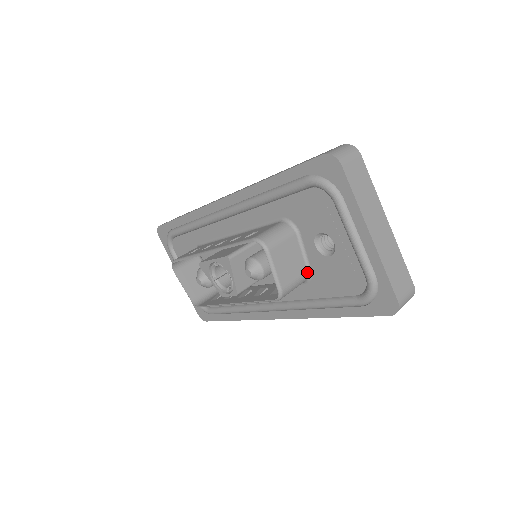
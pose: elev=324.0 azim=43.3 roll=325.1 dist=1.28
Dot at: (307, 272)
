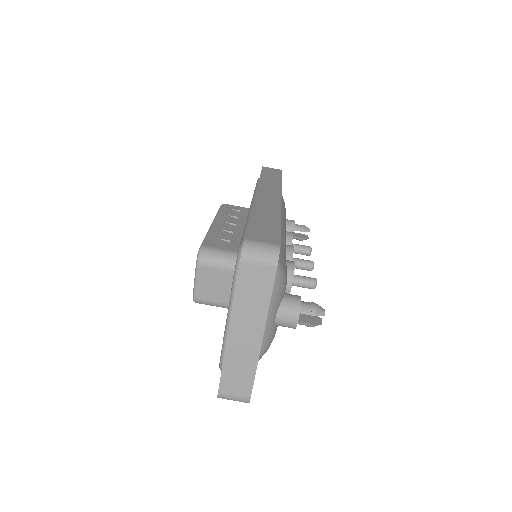
Dot at: occluded
